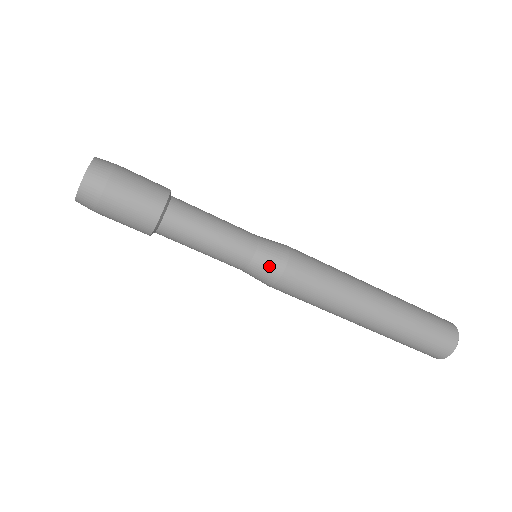
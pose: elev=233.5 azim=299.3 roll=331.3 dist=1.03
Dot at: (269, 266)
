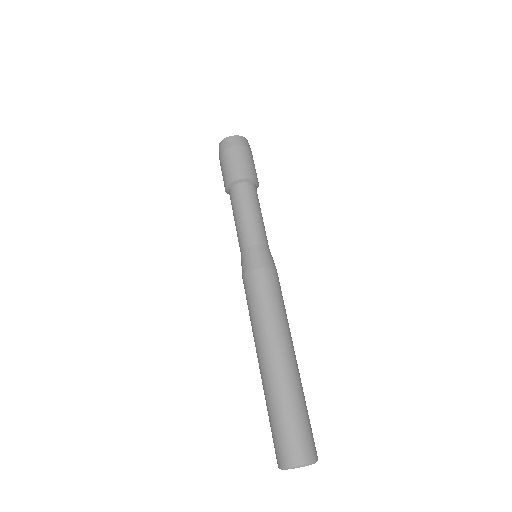
Dot at: occluded
